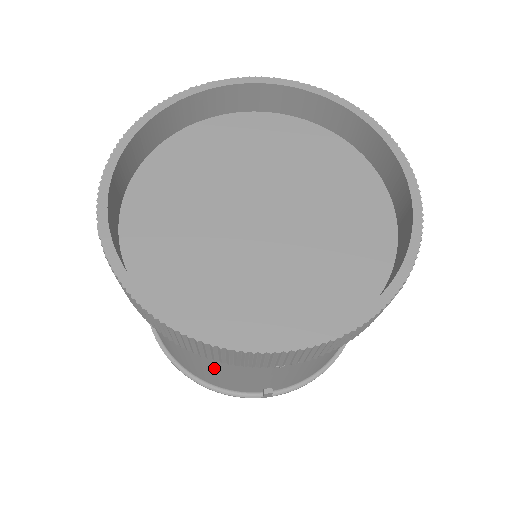
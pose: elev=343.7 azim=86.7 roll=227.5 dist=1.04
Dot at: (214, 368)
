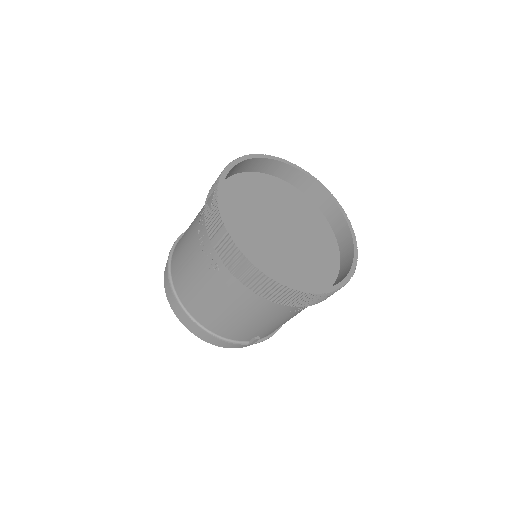
Dot at: (250, 315)
